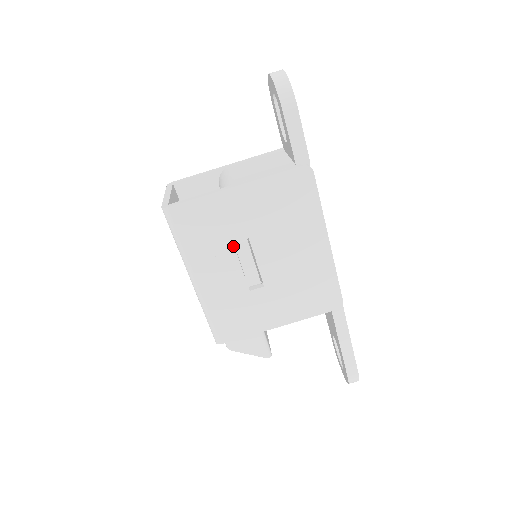
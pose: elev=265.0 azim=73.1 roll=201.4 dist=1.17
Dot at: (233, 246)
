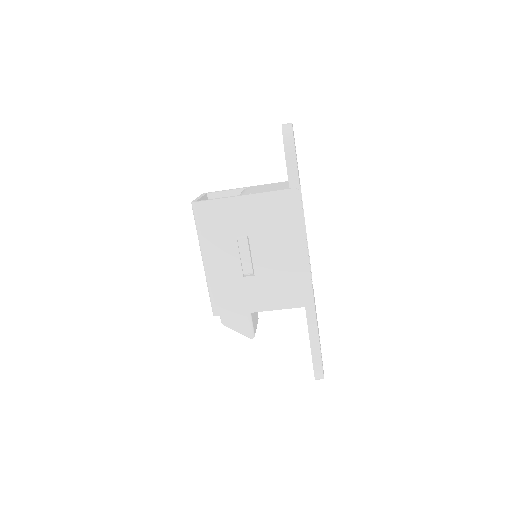
Dot at: (236, 239)
